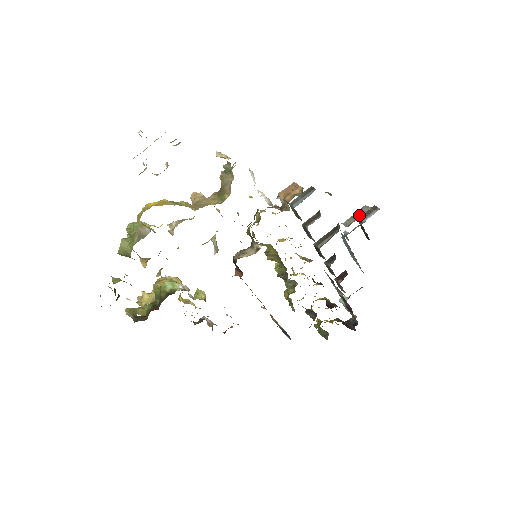
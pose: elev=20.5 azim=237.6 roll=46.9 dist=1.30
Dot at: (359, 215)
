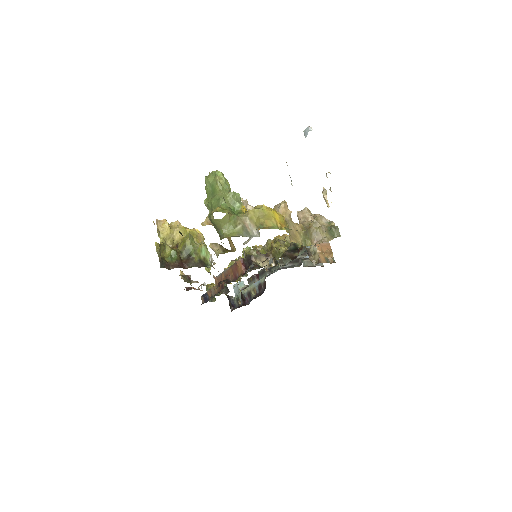
Dot at: occluded
